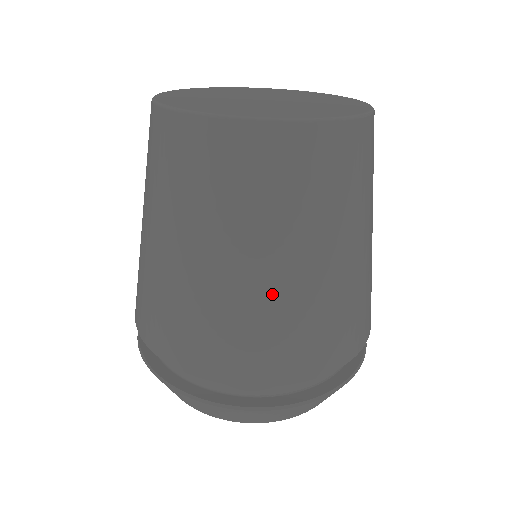
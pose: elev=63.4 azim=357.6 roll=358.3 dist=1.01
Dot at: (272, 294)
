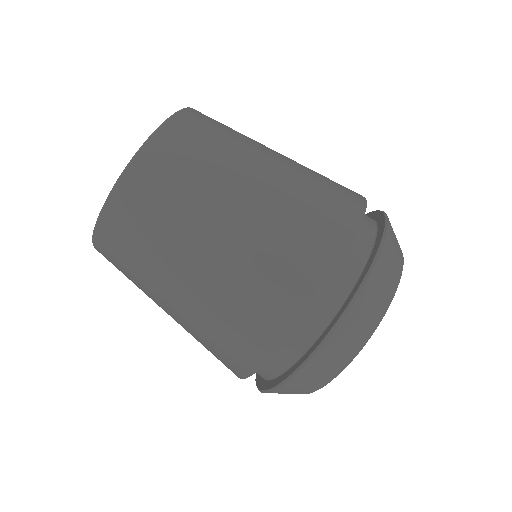
Dot at: (279, 190)
